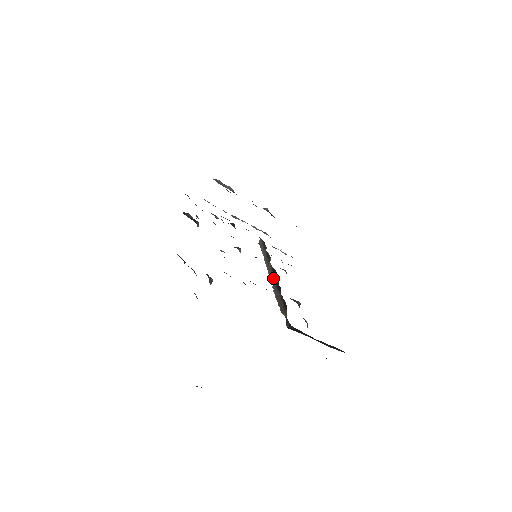
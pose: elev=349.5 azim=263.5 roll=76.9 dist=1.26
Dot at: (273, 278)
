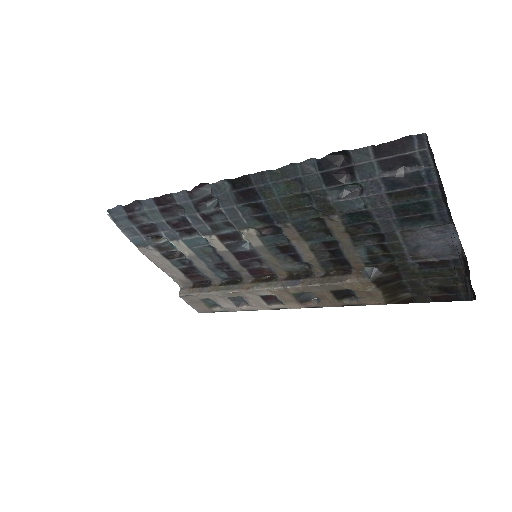
Dot at: (274, 282)
